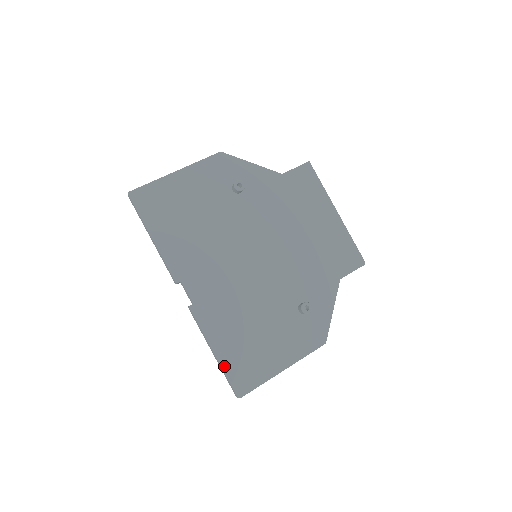
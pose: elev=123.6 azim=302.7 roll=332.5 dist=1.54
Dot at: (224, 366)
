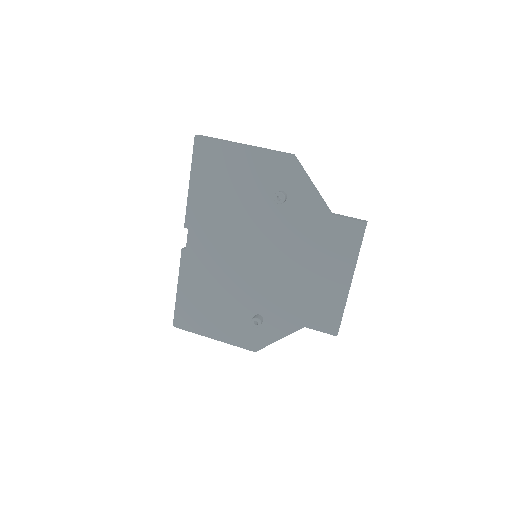
Dot at: (178, 302)
